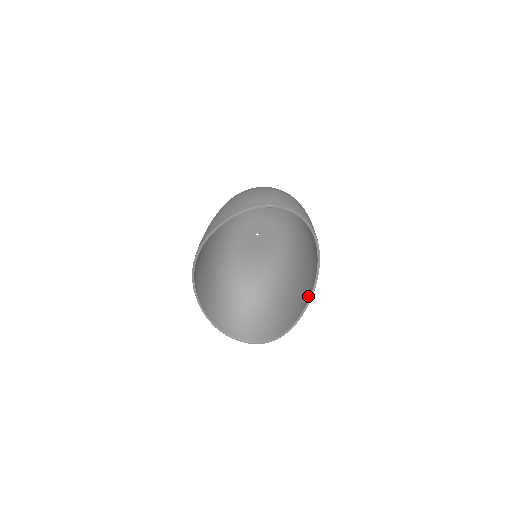
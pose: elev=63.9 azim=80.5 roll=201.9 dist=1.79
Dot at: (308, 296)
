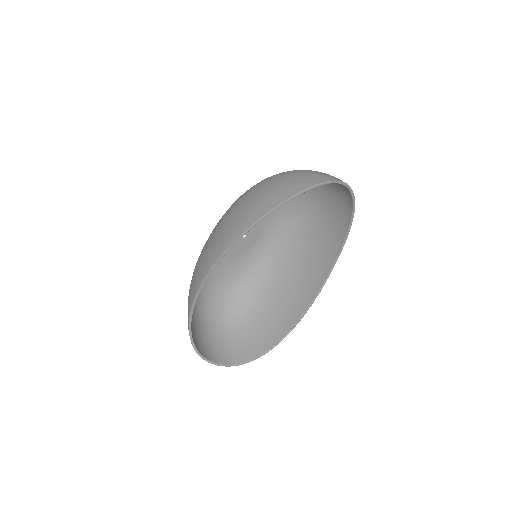
Dot at: (310, 298)
